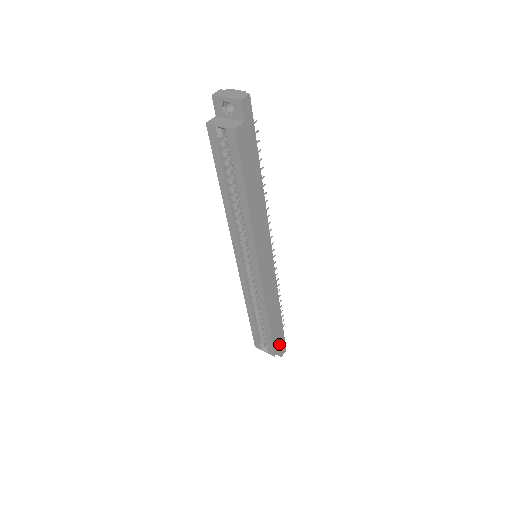
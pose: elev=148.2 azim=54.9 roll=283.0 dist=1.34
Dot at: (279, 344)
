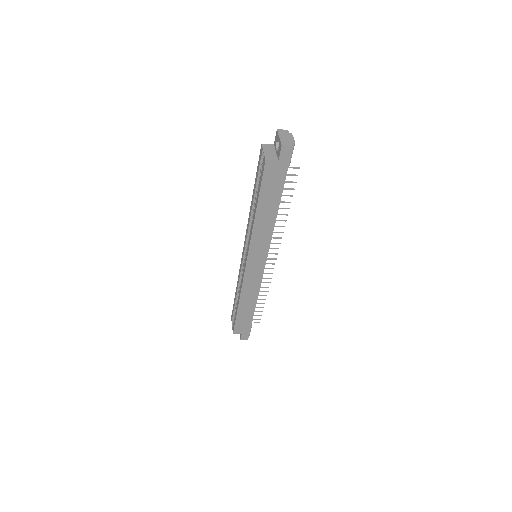
Dot at: (242, 329)
